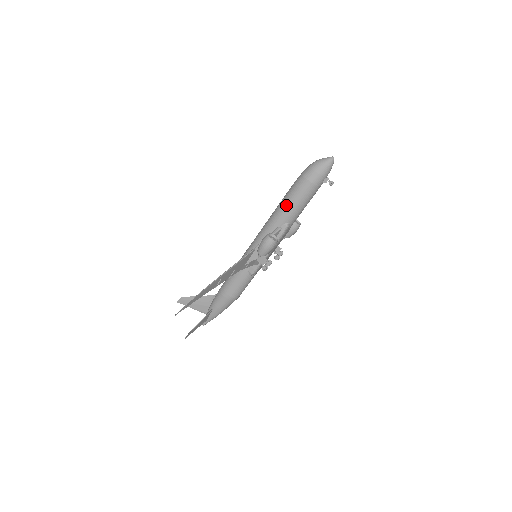
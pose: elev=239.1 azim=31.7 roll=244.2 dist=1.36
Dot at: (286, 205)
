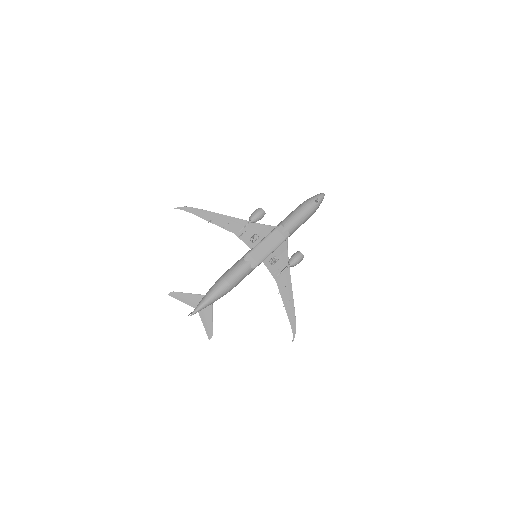
Dot at: occluded
